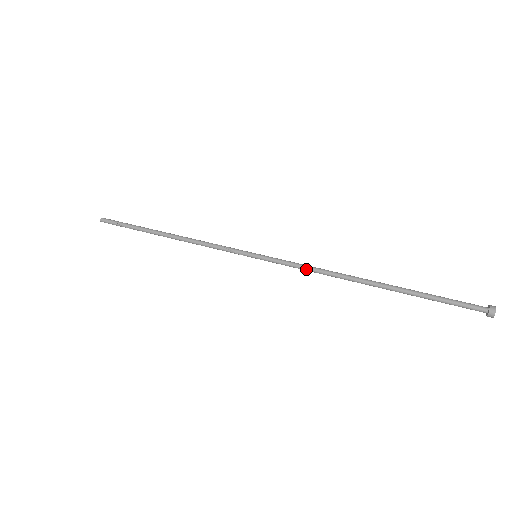
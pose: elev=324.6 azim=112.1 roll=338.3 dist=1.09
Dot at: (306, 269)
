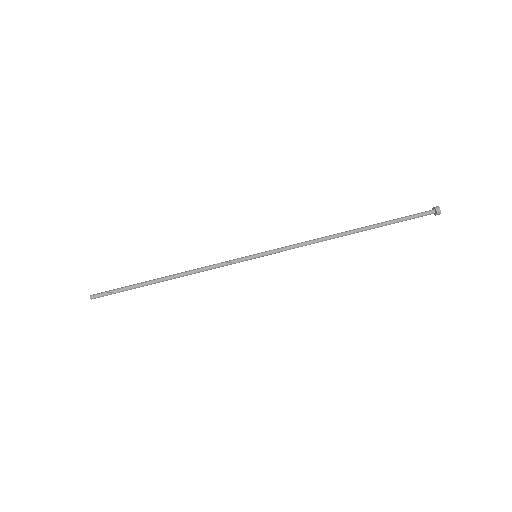
Dot at: (302, 246)
